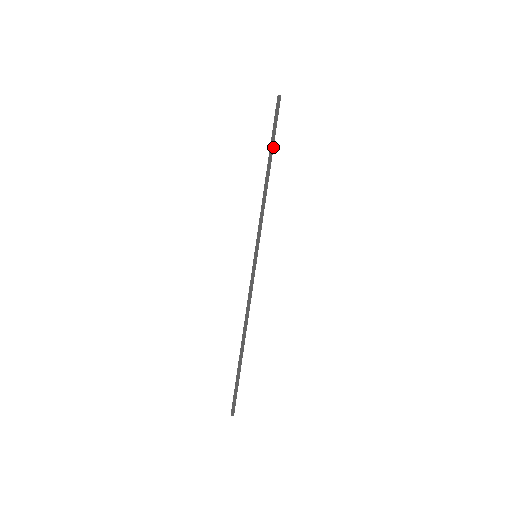
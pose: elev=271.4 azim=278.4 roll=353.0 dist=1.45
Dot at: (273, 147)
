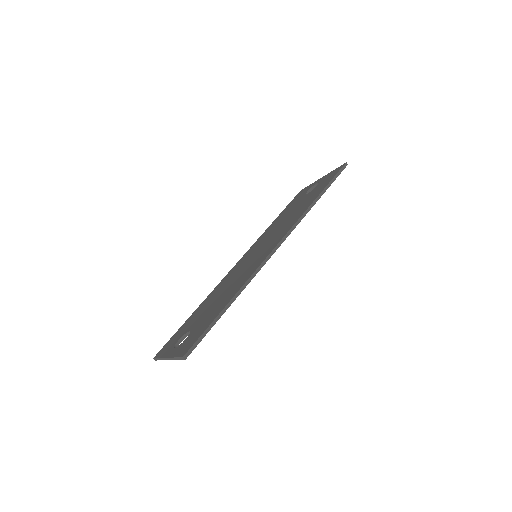
Dot at: occluded
